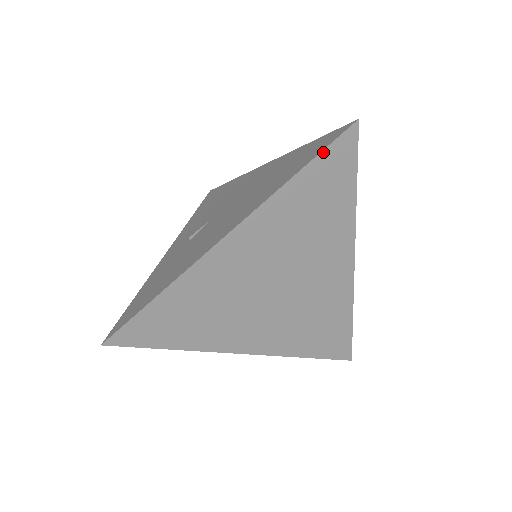
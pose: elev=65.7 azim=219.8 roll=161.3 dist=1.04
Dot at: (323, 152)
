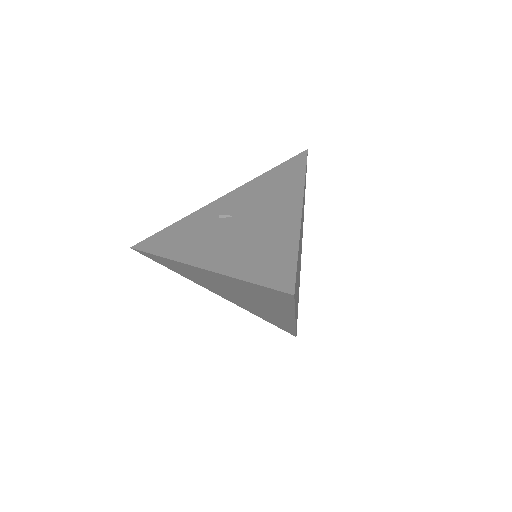
Dot at: (265, 287)
